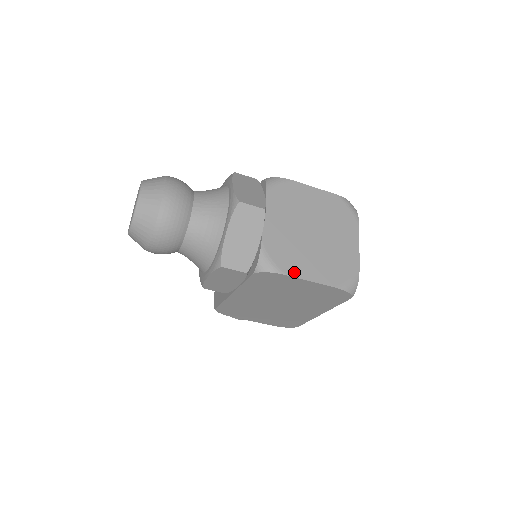
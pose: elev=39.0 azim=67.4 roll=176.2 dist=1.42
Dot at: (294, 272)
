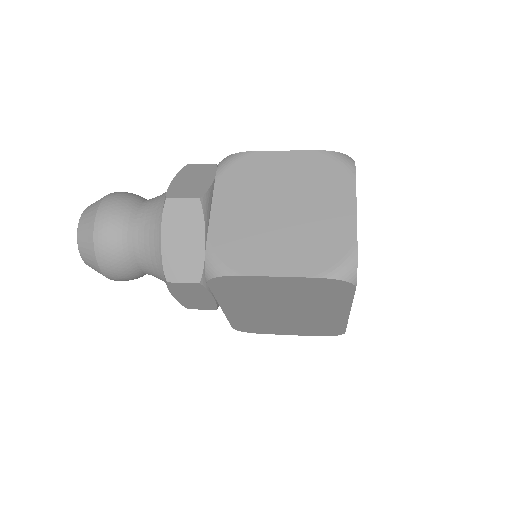
Dot at: (252, 269)
